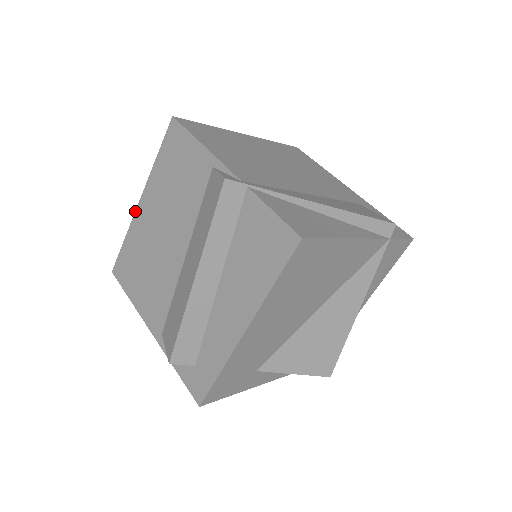
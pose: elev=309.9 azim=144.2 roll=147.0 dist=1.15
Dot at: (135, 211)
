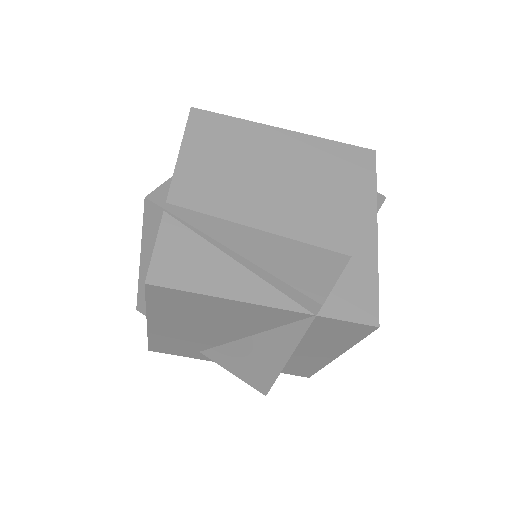
Dot at: occluded
